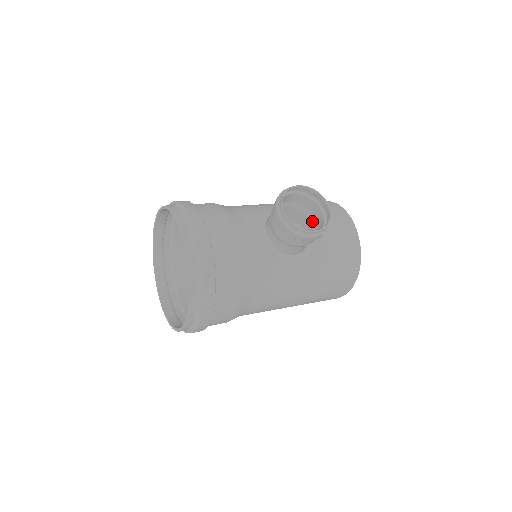
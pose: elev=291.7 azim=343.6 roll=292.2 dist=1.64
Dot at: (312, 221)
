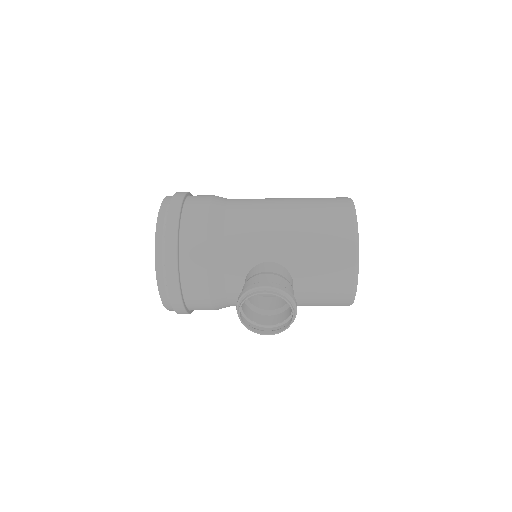
Dot at: occluded
